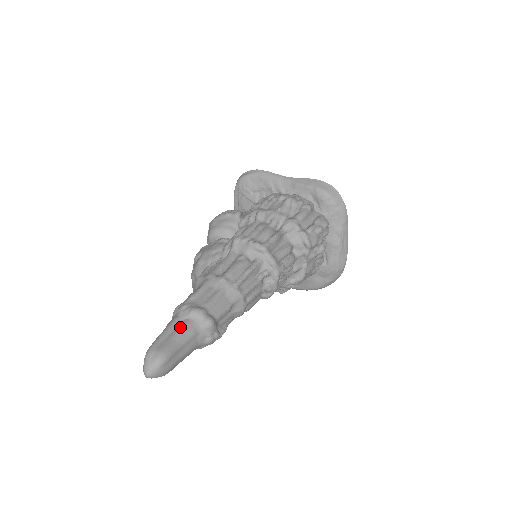
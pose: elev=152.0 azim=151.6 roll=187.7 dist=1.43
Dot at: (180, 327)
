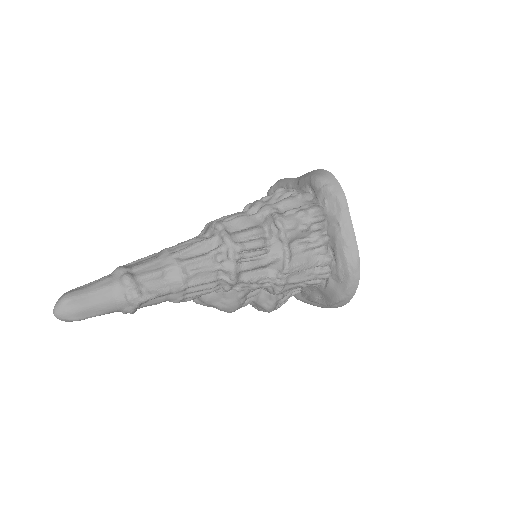
Dot at: (100, 280)
